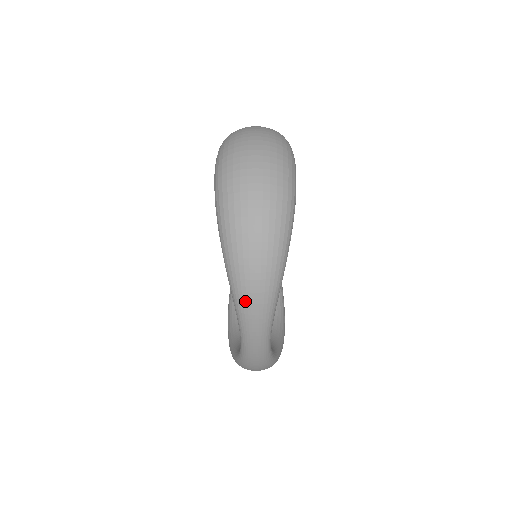
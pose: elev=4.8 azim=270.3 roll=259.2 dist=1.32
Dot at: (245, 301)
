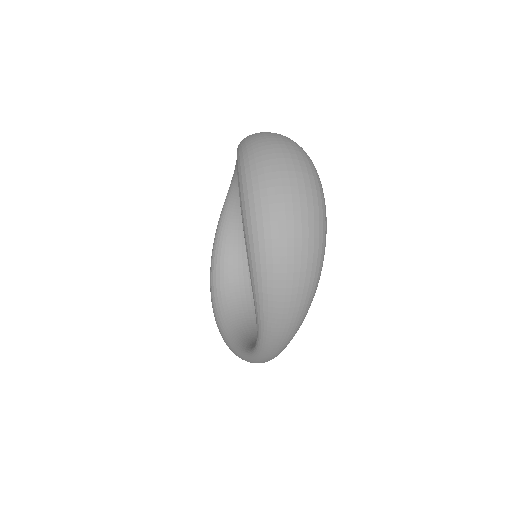
Dot at: (273, 334)
